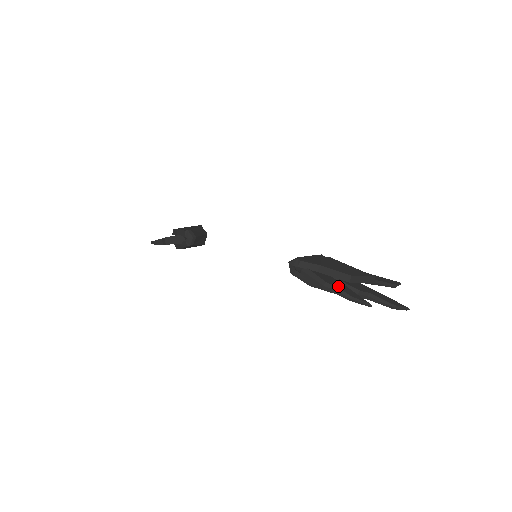
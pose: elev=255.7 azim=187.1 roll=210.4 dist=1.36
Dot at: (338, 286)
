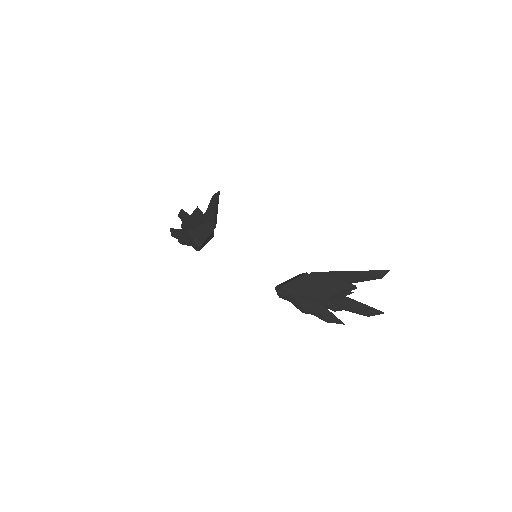
Dot at: (316, 310)
